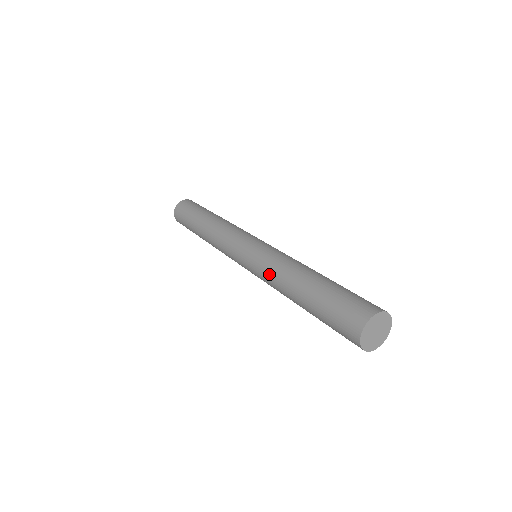
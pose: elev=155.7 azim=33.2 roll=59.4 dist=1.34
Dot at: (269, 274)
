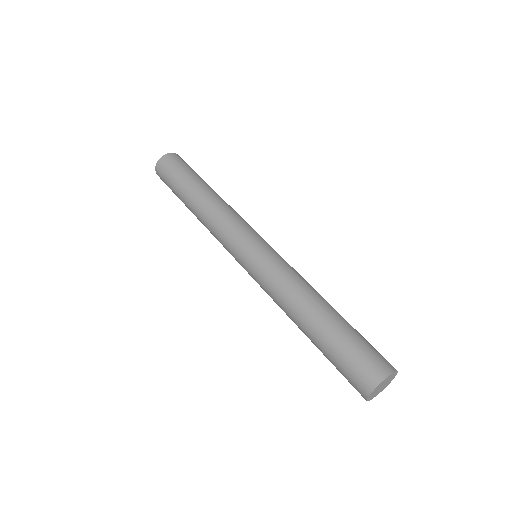
Dot at: (275, 302)
